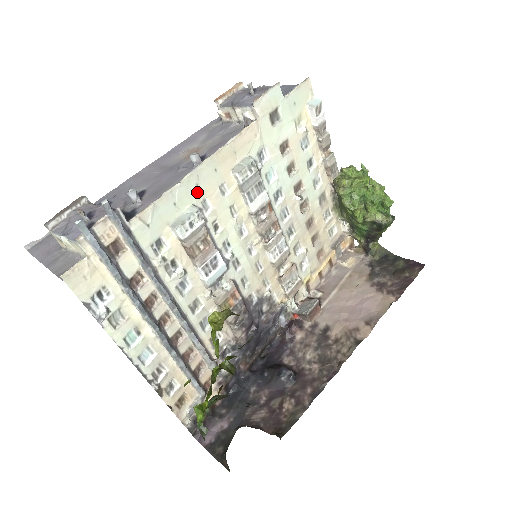
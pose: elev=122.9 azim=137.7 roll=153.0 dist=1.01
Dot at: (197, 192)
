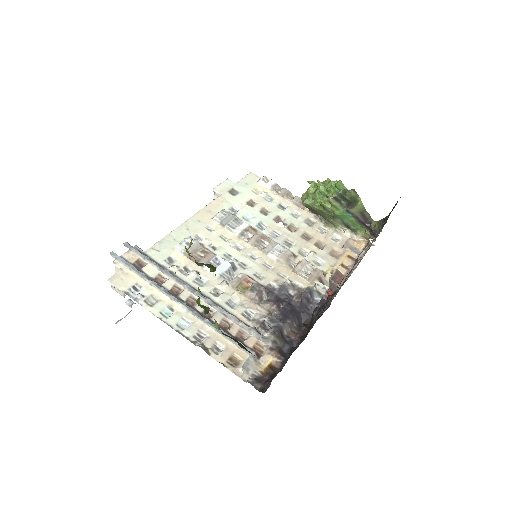
Dot at: (189, 232)
